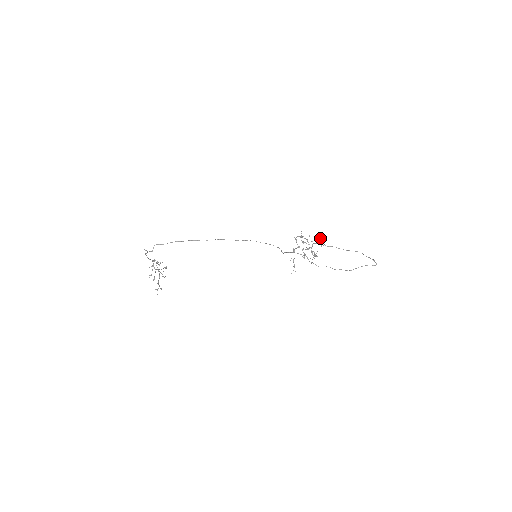
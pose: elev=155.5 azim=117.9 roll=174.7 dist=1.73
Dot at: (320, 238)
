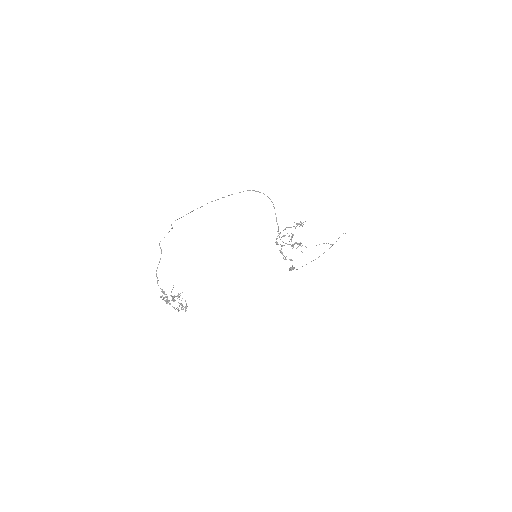
Dot at: (290, 267)
